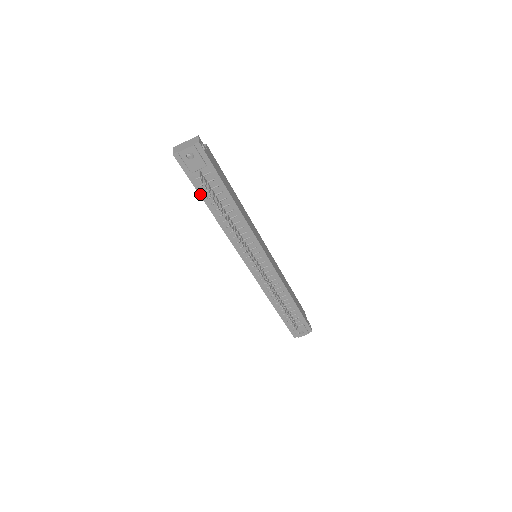
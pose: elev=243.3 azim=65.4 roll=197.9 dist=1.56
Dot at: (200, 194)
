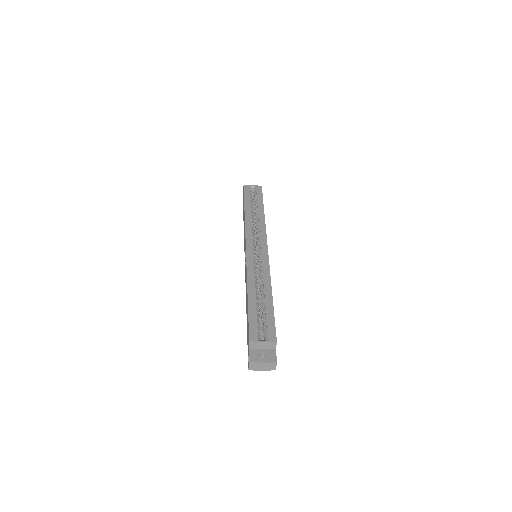
Dot at: occluded
